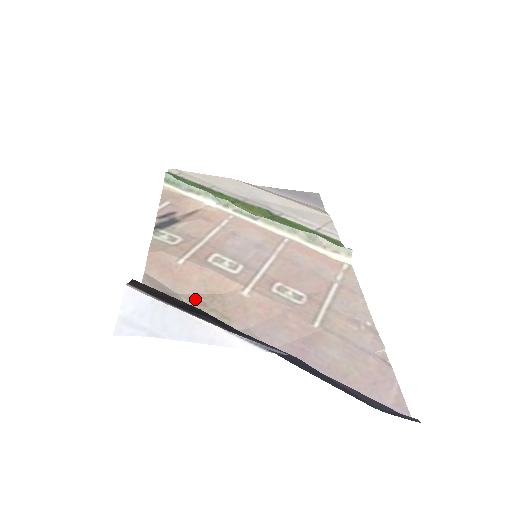
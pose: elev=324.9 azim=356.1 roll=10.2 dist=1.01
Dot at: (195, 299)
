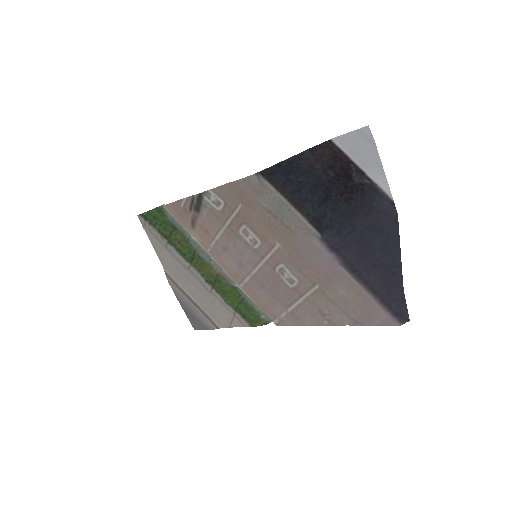
Dot at: (268, 212)
